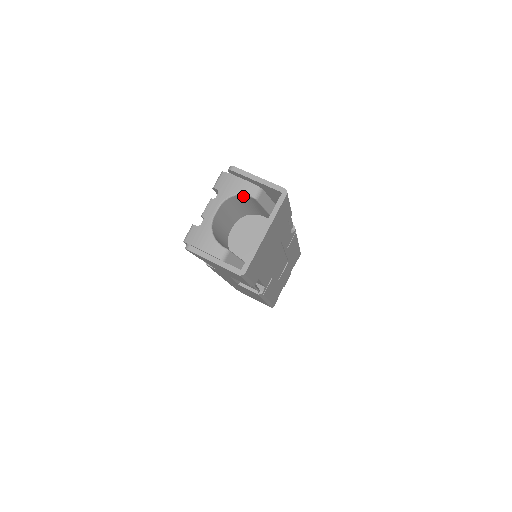
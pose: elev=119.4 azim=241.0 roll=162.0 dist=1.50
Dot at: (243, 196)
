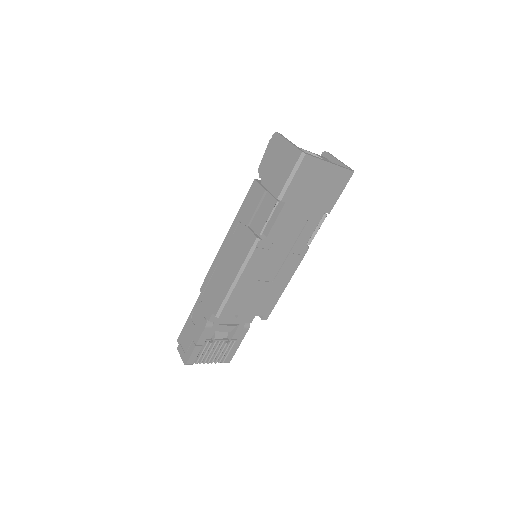
Dot at: occluded
